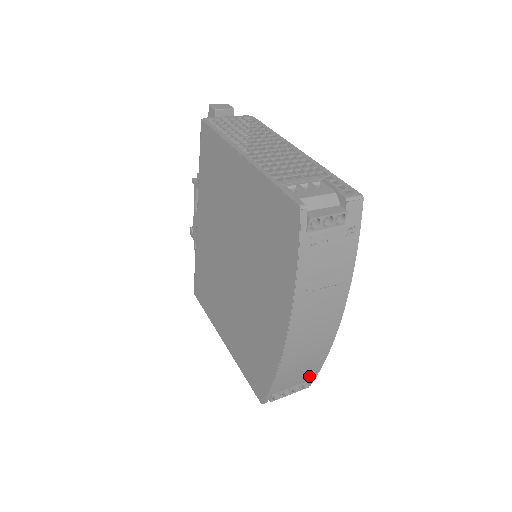
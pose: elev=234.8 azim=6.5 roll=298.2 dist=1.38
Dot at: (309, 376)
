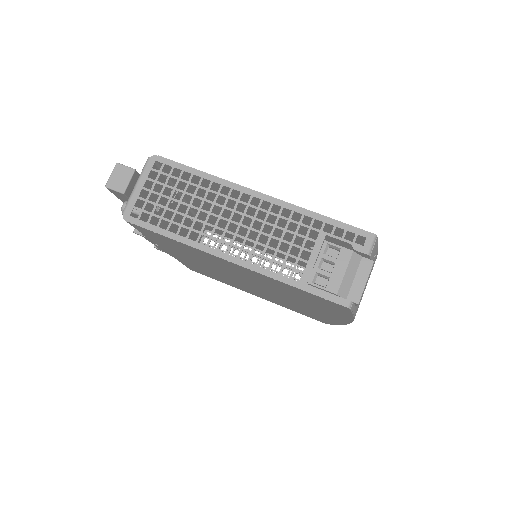
Dot at: occluded
